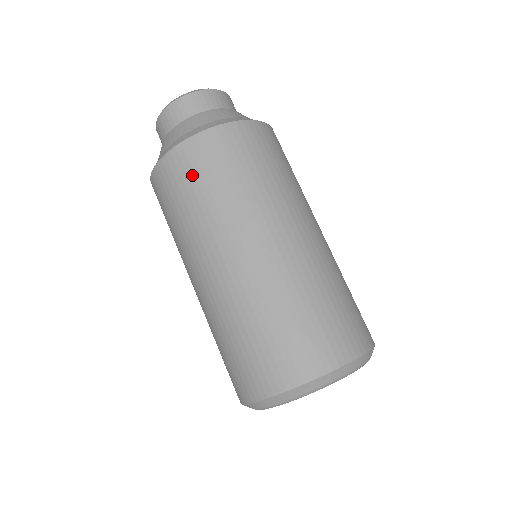
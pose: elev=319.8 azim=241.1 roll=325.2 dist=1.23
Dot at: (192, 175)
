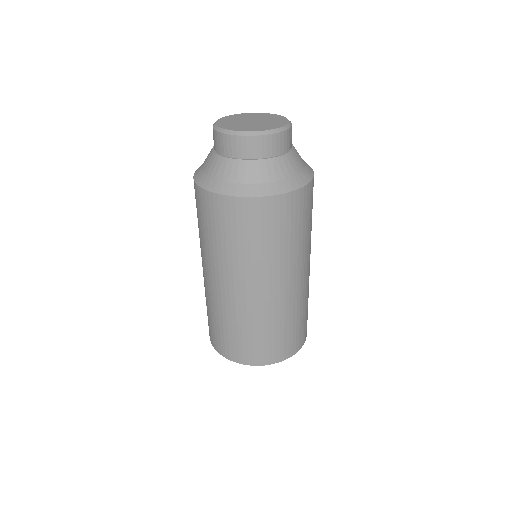
Dot at: (298, 217)
